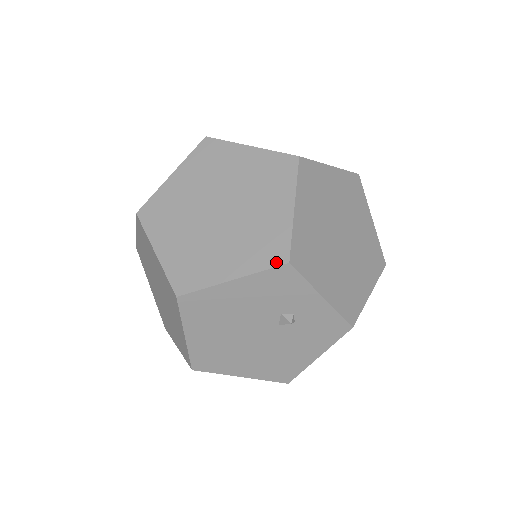
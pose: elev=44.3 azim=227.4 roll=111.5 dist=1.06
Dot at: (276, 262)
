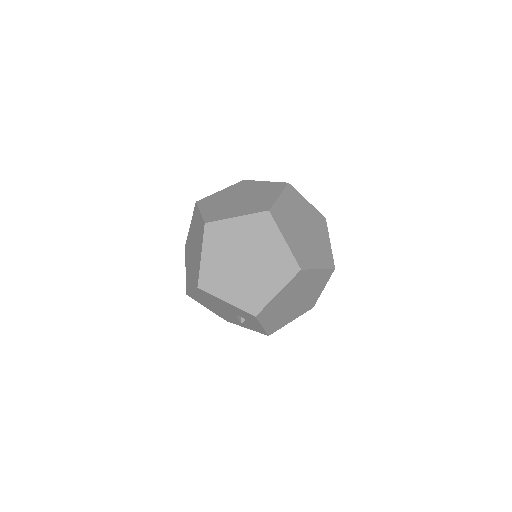
Dot at: (251, 311)
